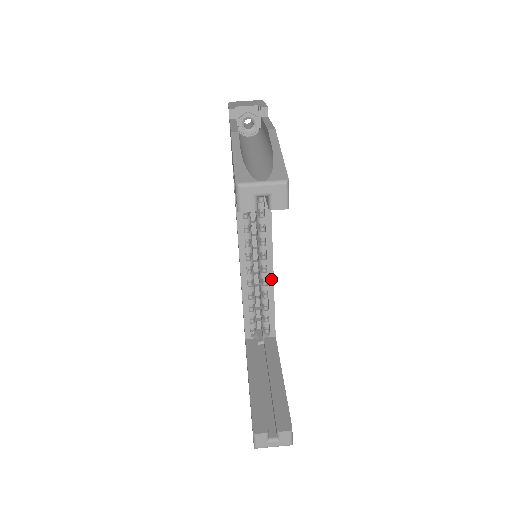
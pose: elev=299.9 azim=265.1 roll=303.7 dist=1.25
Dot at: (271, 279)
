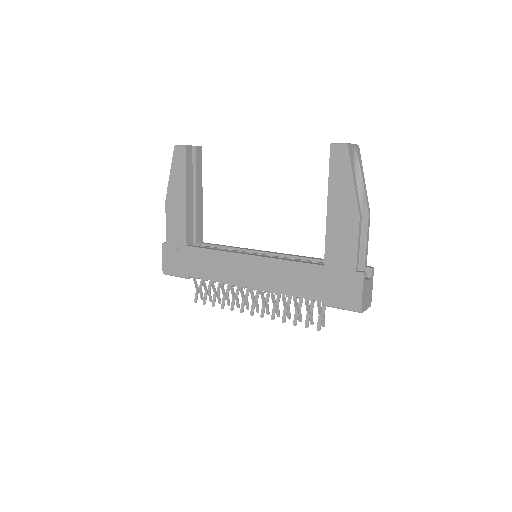
Dot at: (280, 254)
